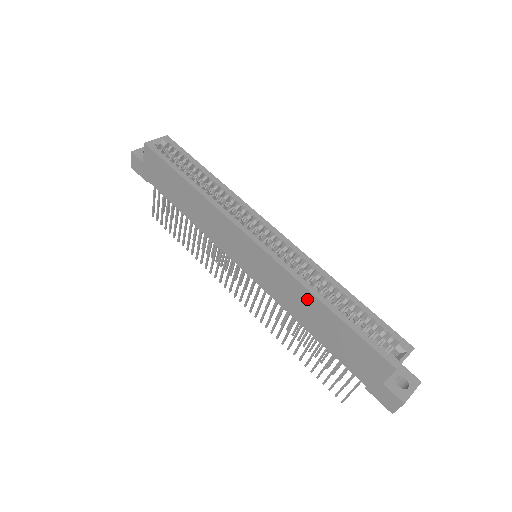
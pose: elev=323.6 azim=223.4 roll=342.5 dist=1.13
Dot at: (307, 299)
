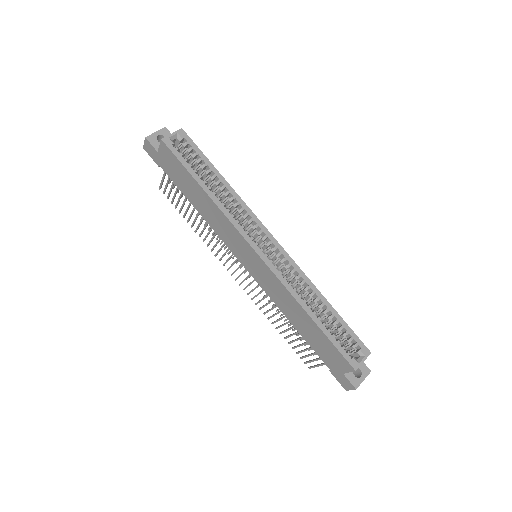
Dot at: (296, 307)
